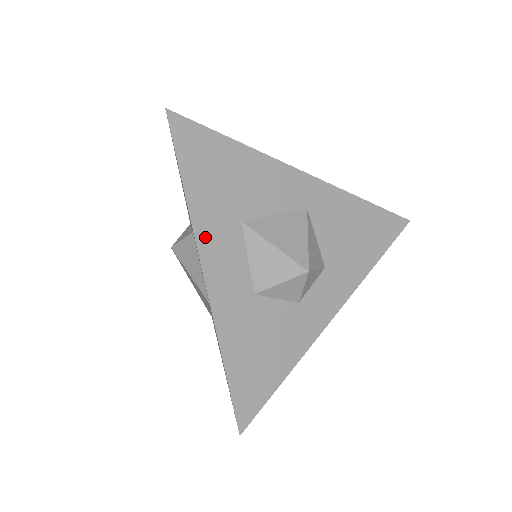
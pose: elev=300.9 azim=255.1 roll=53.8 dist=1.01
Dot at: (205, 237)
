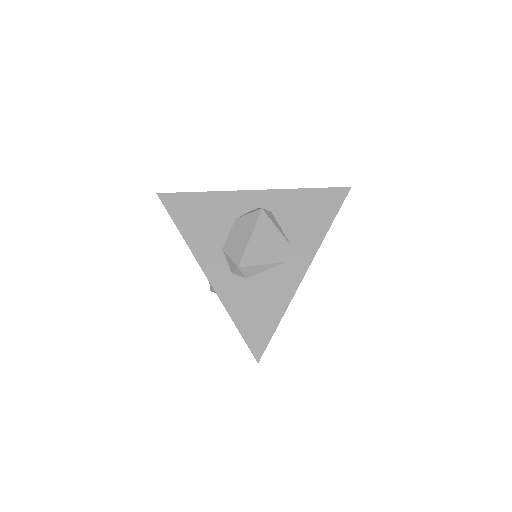
Dot at: occluded
